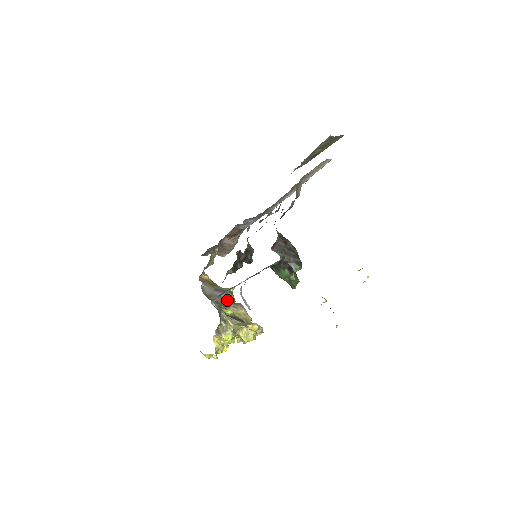
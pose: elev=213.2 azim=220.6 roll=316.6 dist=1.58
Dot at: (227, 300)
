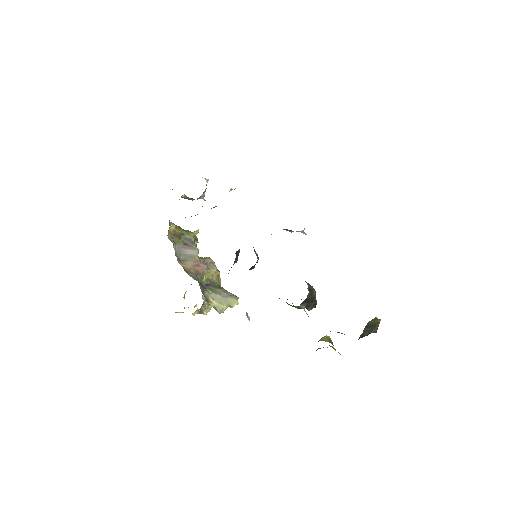
Dot at: (199, 260)
